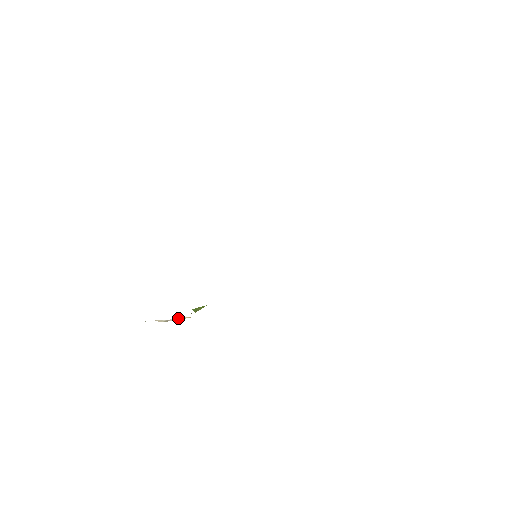
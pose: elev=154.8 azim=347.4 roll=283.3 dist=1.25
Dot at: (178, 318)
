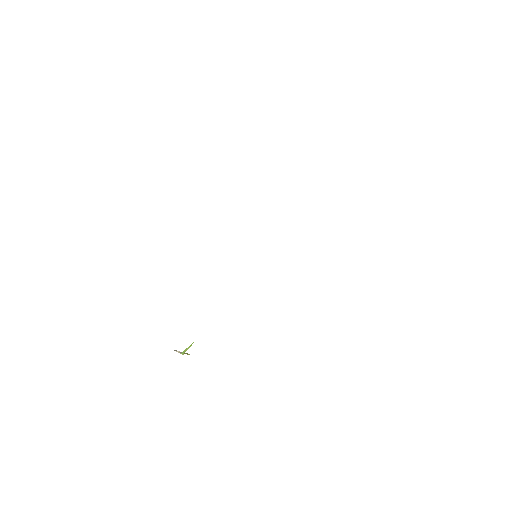
Dot at: occluded
